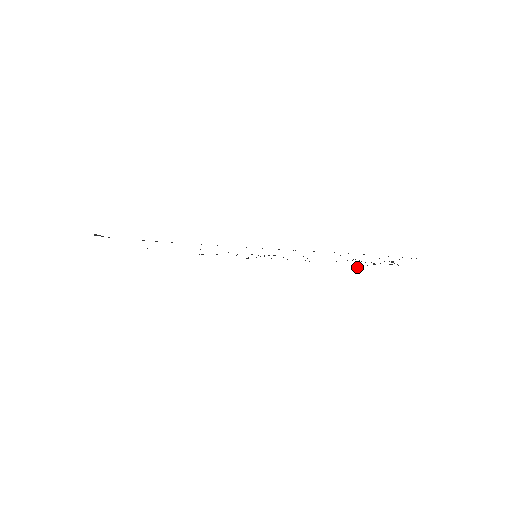
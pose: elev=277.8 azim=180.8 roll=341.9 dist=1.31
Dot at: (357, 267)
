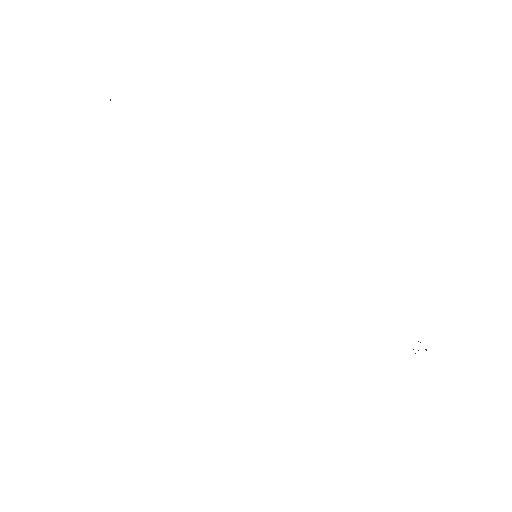
Dot at: occluded
